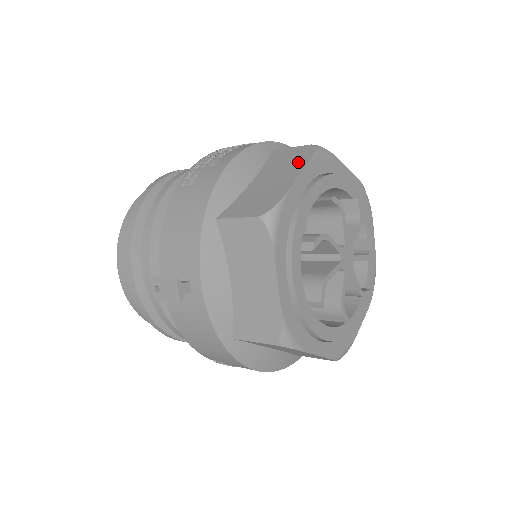
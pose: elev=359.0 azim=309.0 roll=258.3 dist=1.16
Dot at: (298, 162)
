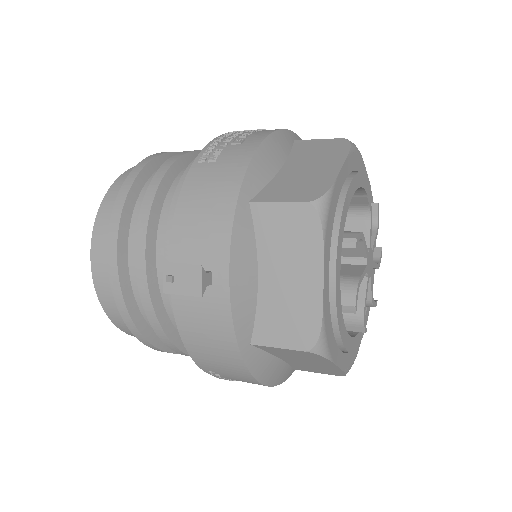
Dot at: (335, 153)
